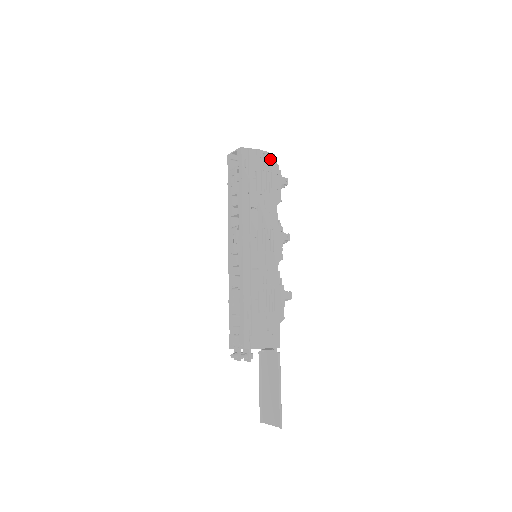
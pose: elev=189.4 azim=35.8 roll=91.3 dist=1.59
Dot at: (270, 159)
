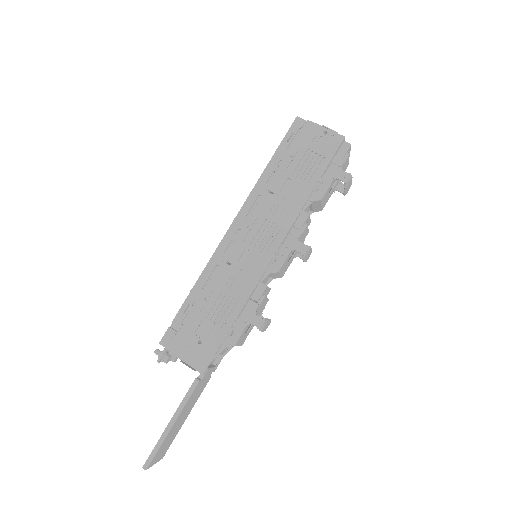
Dot at: (332, 141)
